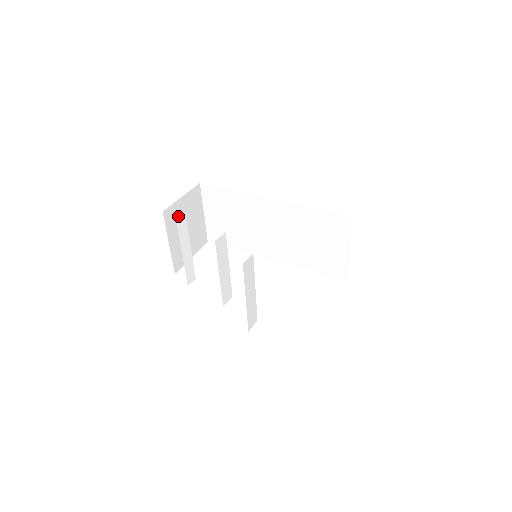
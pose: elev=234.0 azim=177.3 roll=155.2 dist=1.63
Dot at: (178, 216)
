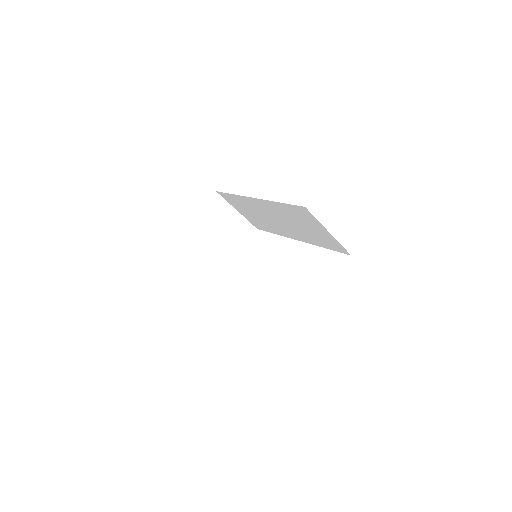
Dot at: (205, 229)
